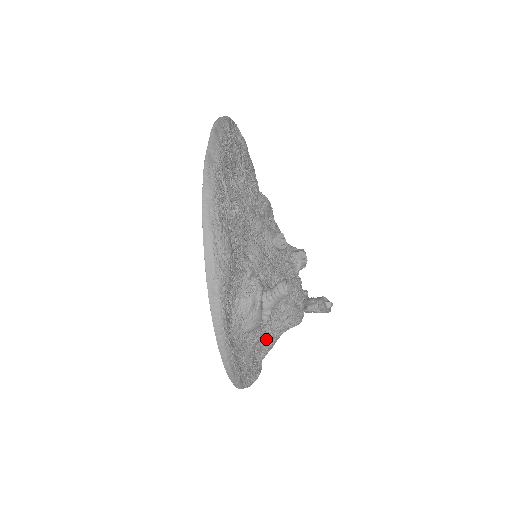
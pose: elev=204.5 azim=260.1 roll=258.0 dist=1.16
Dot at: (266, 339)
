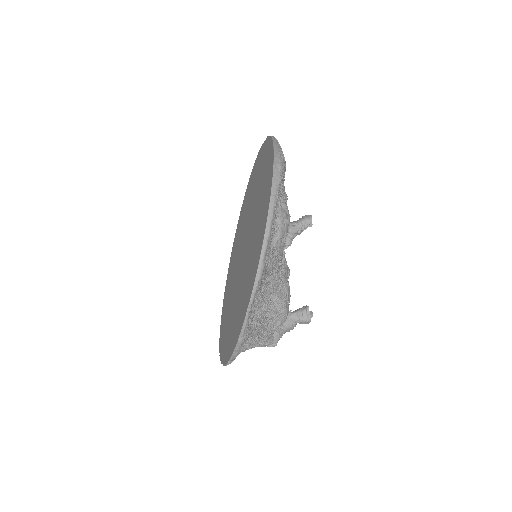
Dot at: (266, 296)
